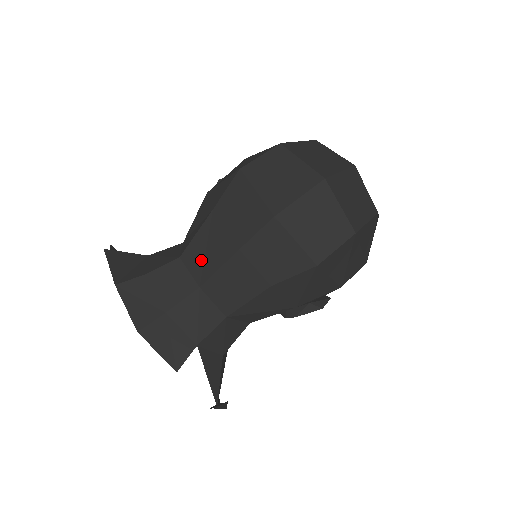
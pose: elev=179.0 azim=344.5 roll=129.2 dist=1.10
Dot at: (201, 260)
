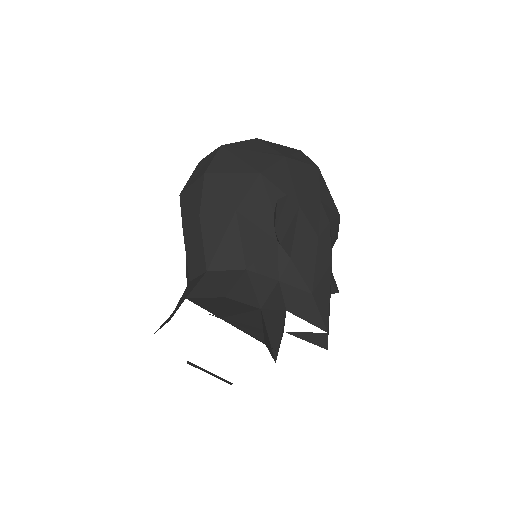
Dot at: occluded
